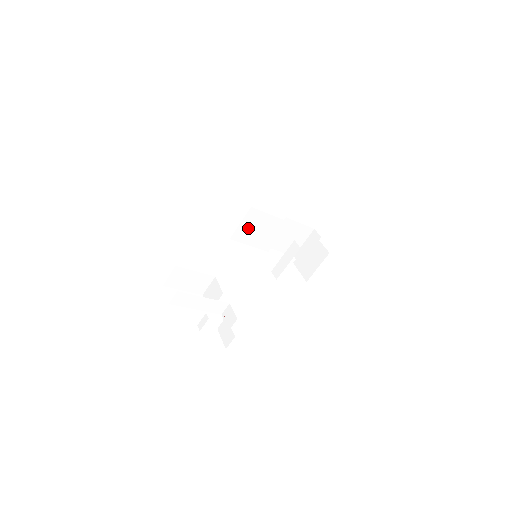
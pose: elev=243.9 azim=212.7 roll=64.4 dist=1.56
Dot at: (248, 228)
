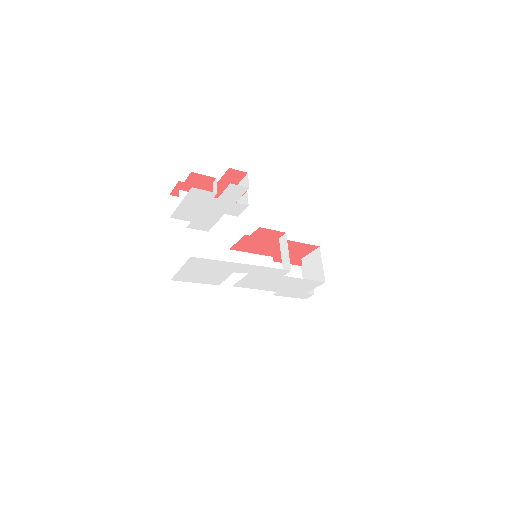
Dot at: occluded
